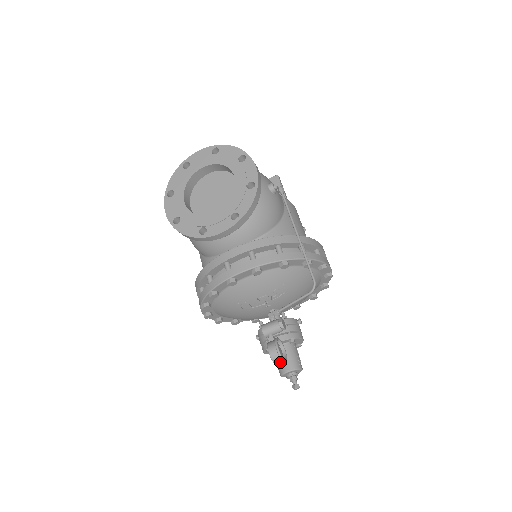
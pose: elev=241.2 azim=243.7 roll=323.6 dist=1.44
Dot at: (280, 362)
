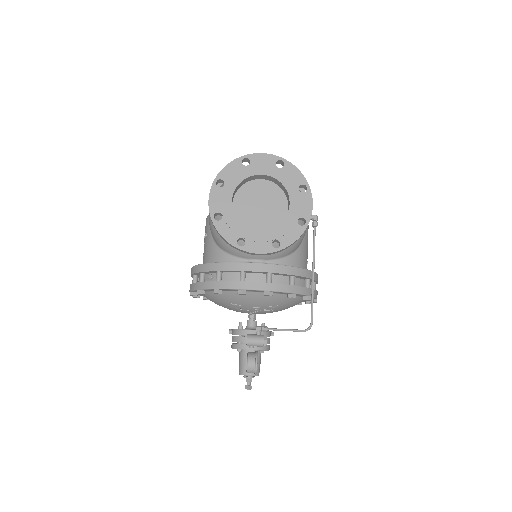
Dot at: occluded
